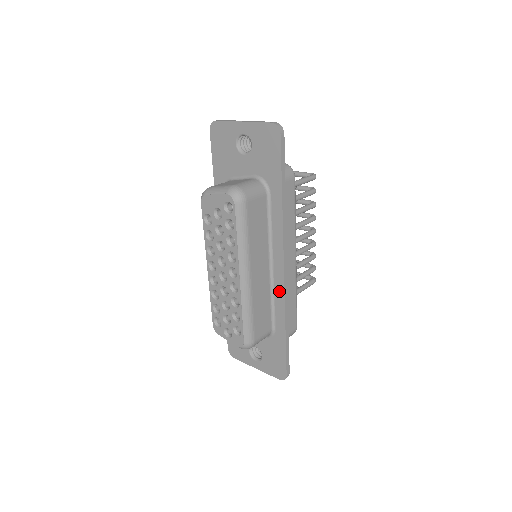
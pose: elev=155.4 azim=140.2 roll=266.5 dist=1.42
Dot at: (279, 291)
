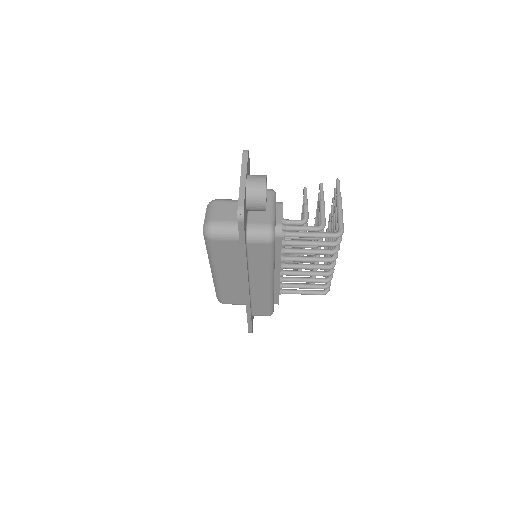
Dot at: occluded
